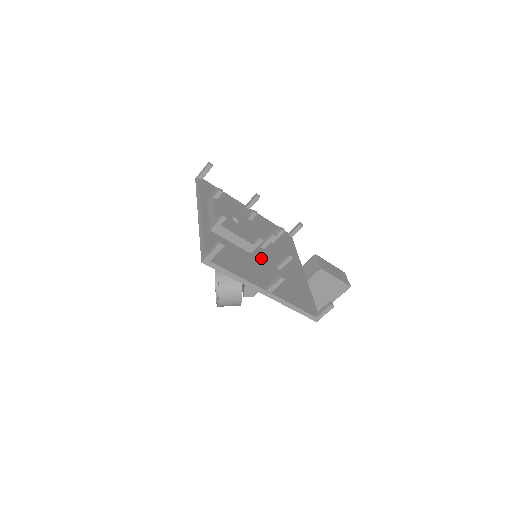
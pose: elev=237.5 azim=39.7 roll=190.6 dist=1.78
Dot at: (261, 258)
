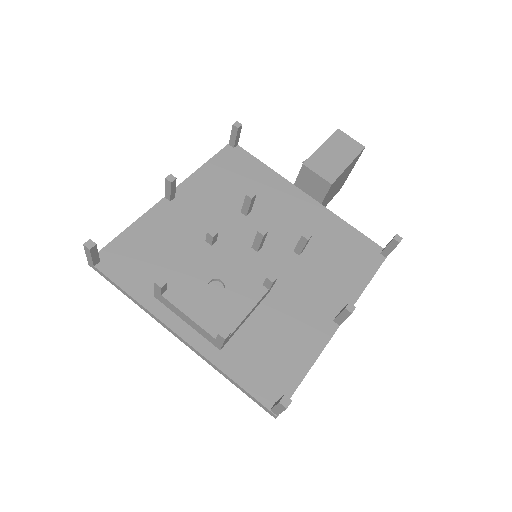
Dot at: (279, 274)
